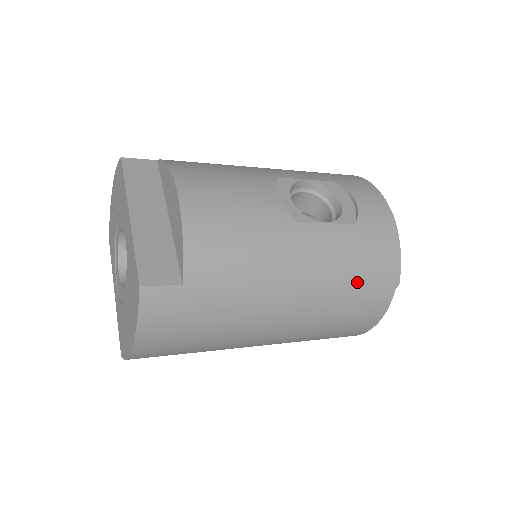
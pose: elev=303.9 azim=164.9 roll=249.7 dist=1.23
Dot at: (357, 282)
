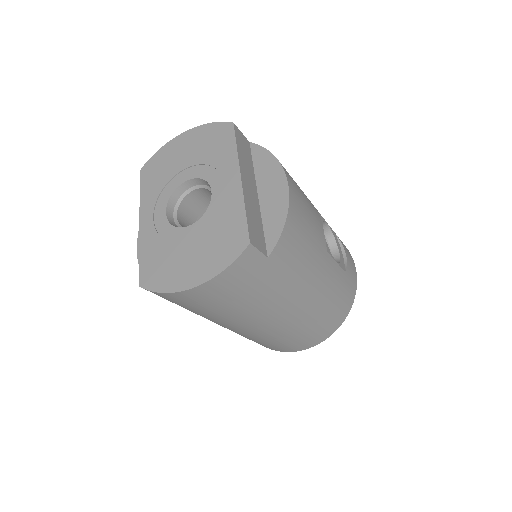
Dot at: (329, 313)
